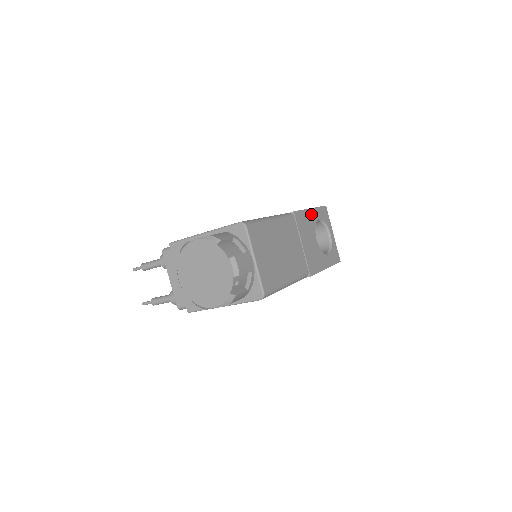
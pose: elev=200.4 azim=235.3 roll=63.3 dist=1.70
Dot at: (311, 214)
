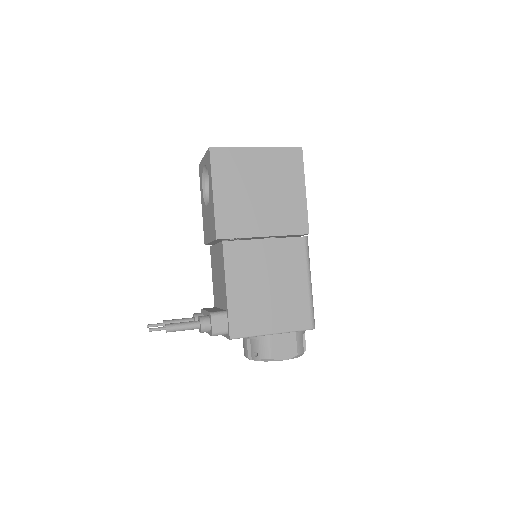
Dot at: occluded
